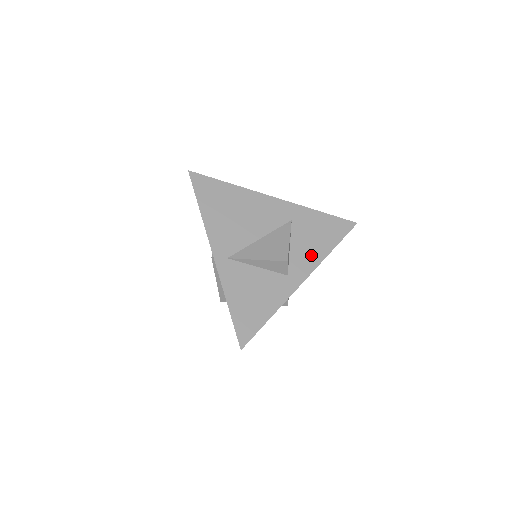
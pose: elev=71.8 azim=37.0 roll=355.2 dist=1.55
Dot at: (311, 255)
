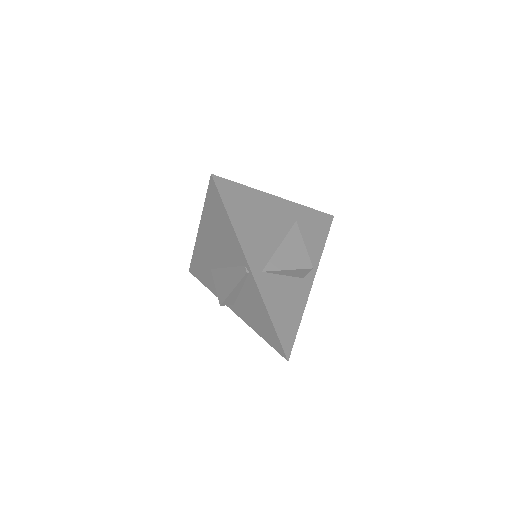
Dot at: (313, 254)
